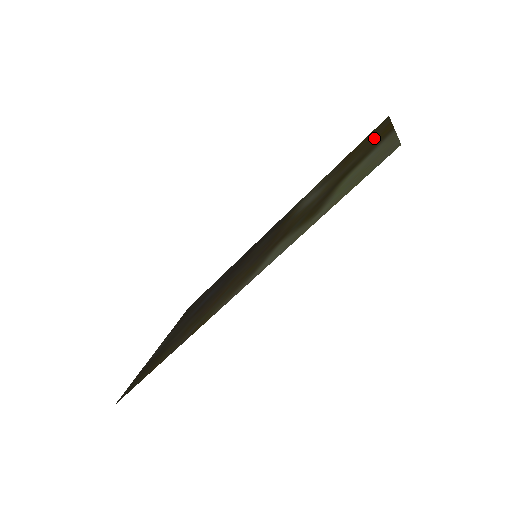
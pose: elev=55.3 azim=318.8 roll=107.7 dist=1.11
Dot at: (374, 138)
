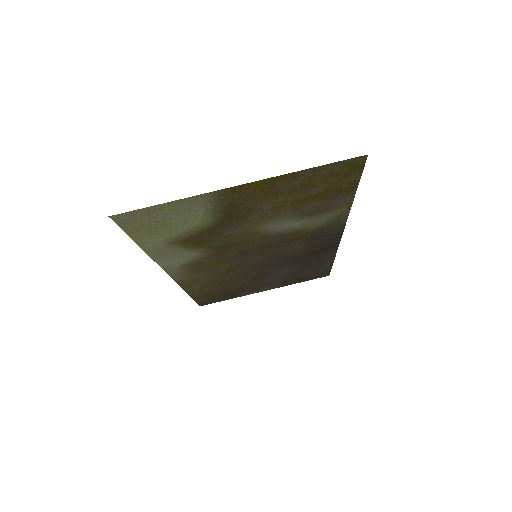
Dot at: (285, 186)
